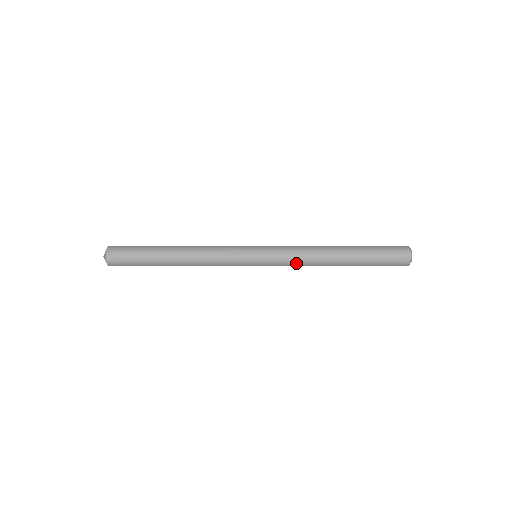
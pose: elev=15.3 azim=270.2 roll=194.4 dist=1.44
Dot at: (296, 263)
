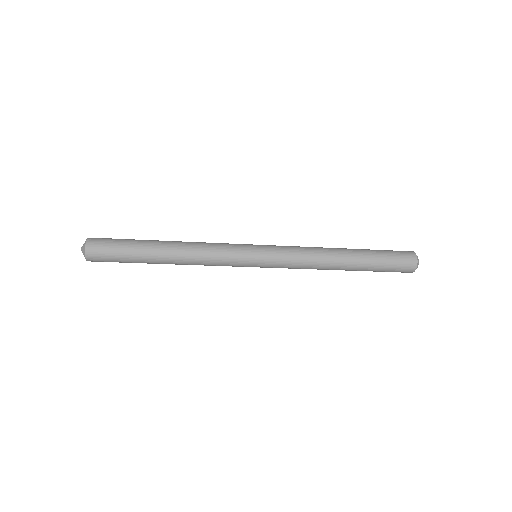
Dot at: (301, 255)
